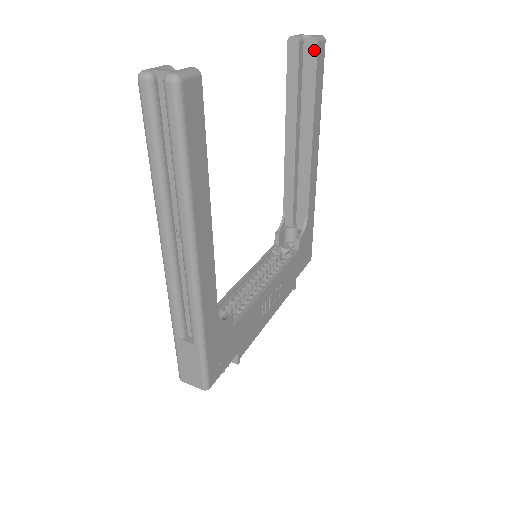
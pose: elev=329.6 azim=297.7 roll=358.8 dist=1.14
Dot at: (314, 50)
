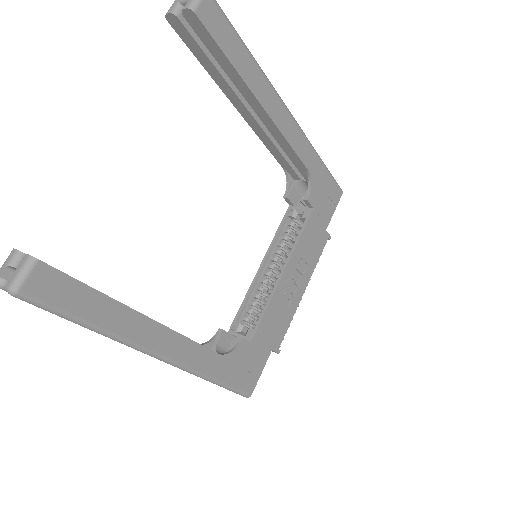
Dot at: (197, 22)
